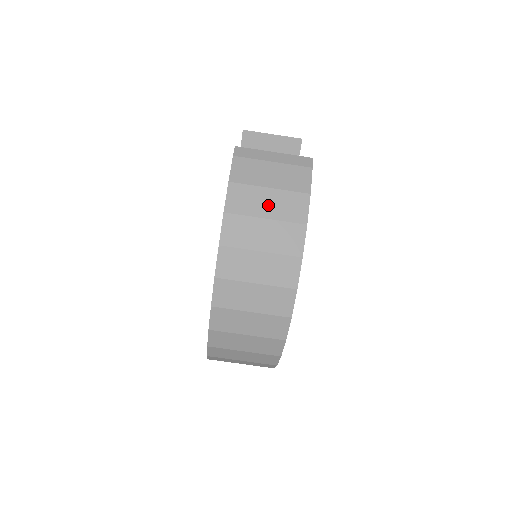
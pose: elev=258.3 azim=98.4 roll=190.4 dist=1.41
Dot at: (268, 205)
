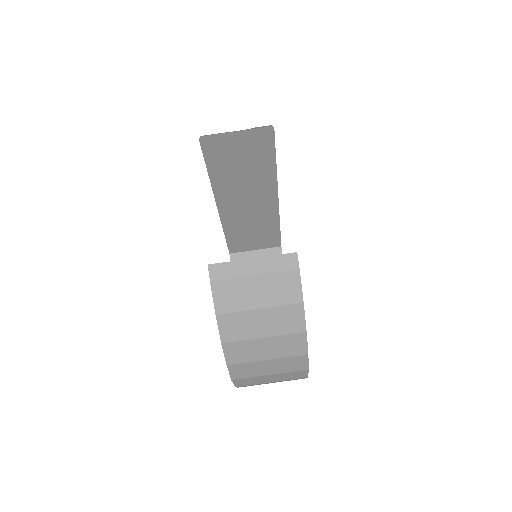
Dot at: (263, 325)
